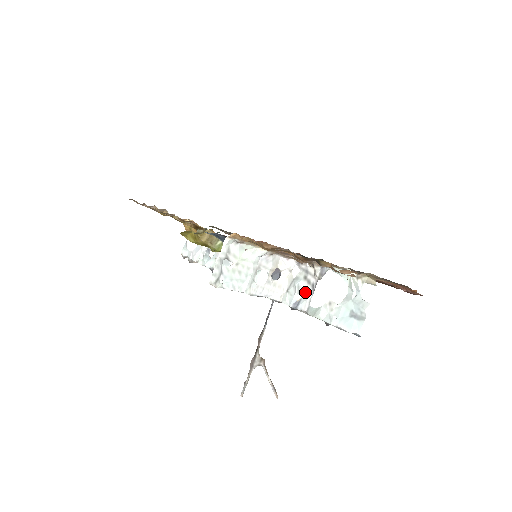
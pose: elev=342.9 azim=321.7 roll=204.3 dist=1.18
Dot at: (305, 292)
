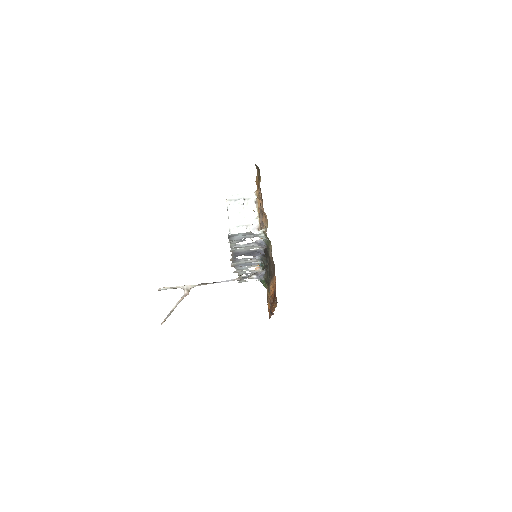
Dot at: (244, 245)
